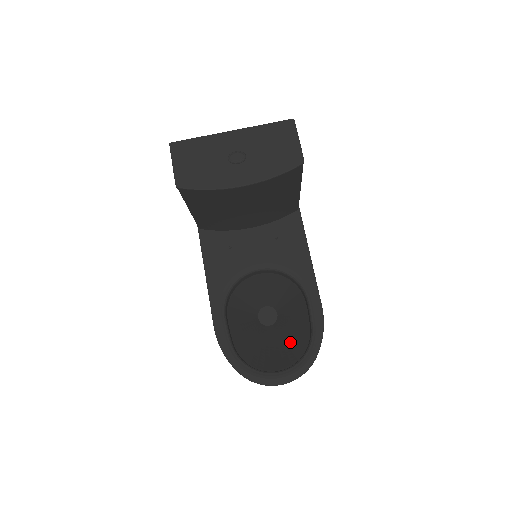
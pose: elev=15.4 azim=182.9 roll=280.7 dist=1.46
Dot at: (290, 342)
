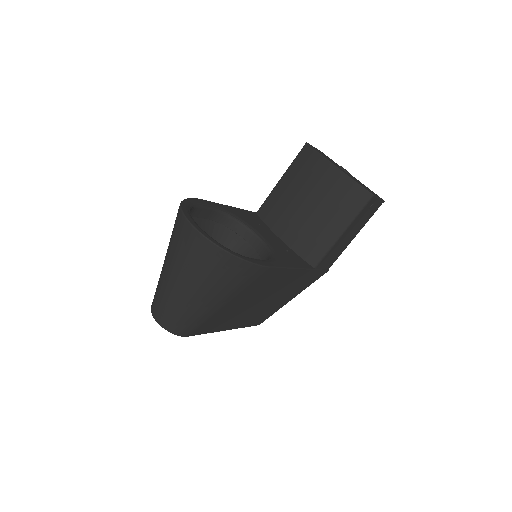
Dot at: occluded
